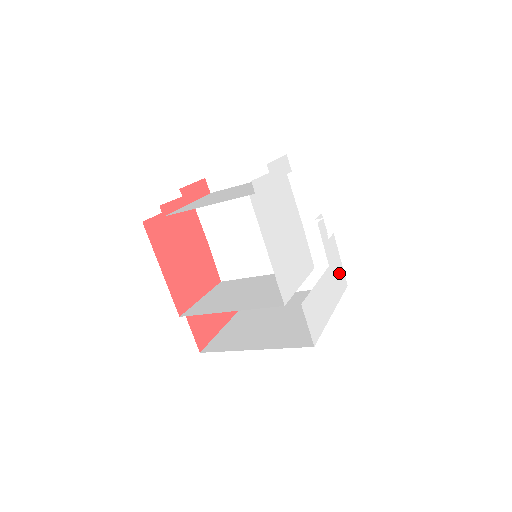
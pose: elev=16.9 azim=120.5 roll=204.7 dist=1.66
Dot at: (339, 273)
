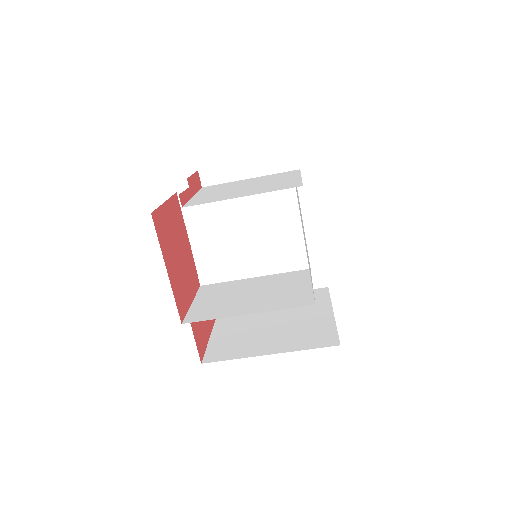
Dot at: occluded
